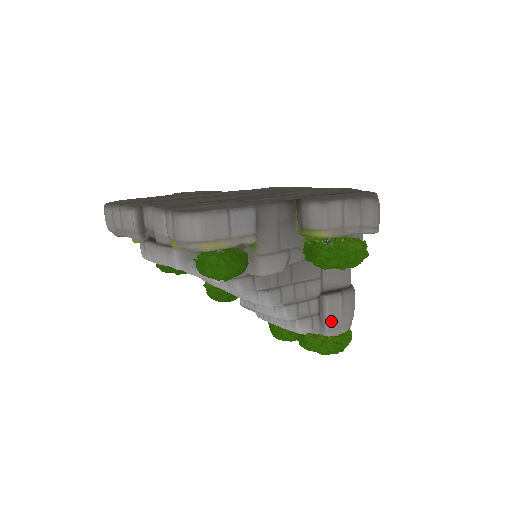
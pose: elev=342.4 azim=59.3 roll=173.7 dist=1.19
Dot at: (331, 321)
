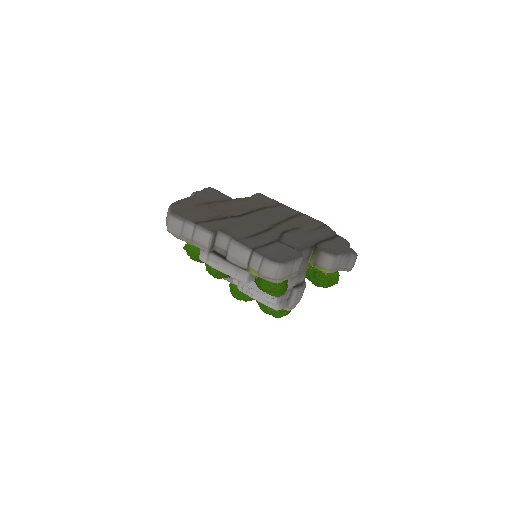
Dot at: (294, 303)
